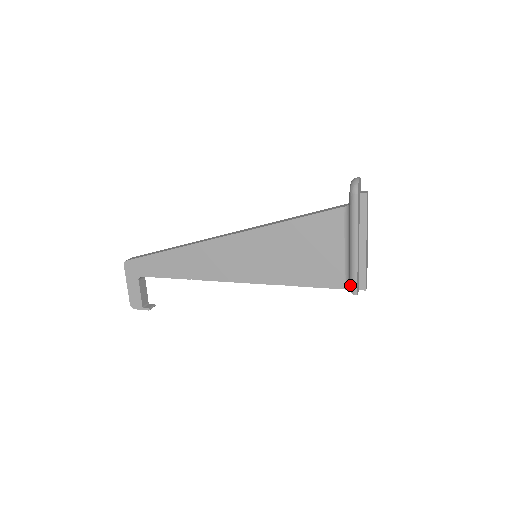
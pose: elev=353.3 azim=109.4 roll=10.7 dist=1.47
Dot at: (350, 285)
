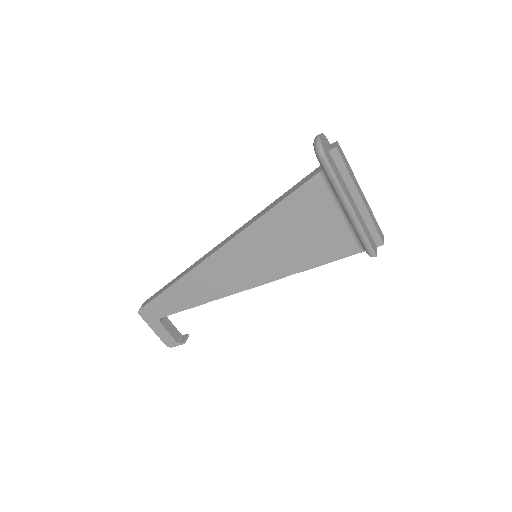
Dot at: (364, 249)
